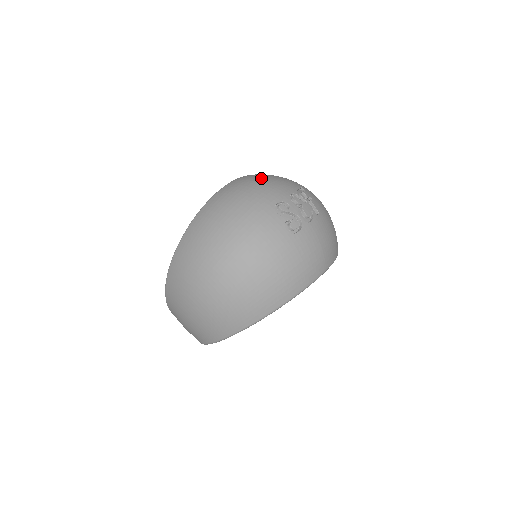
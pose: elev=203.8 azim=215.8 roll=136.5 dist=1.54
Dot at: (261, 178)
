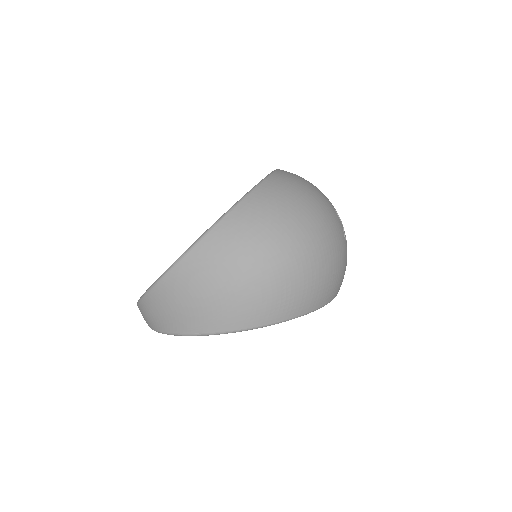
Dot at: occluded
